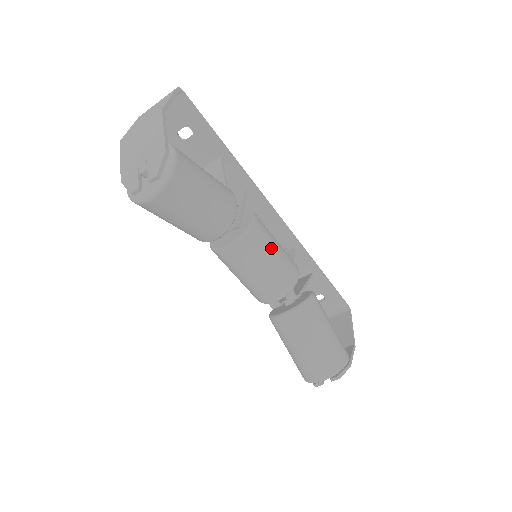
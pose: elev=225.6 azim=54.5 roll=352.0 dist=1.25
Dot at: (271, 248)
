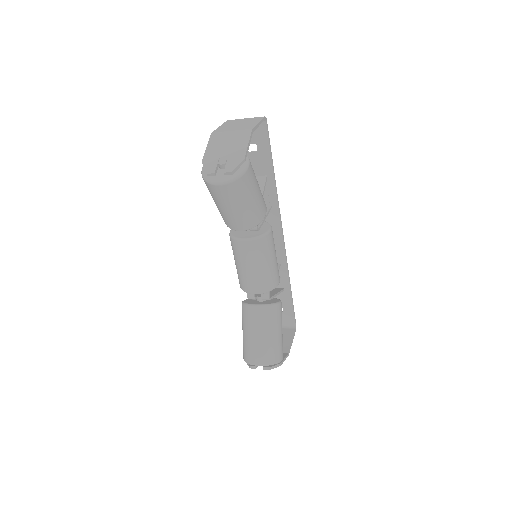
Dot at: (271, 256)
